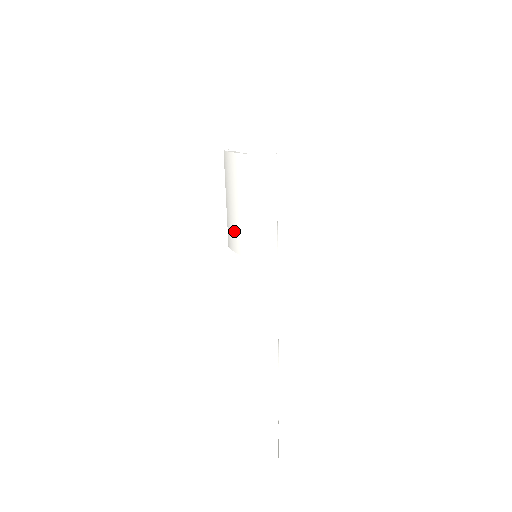
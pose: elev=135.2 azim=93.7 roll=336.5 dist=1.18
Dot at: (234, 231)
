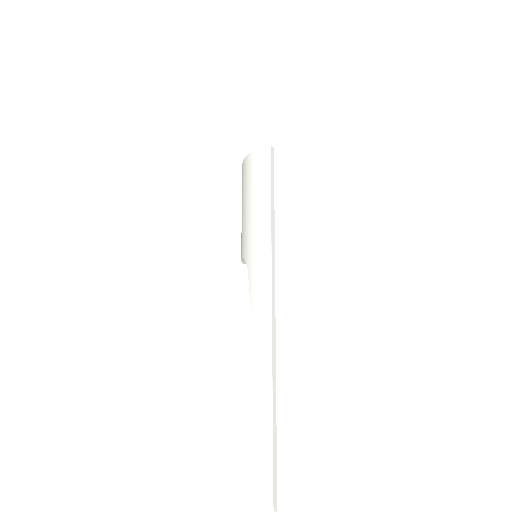
Dot at: (241, 237)
